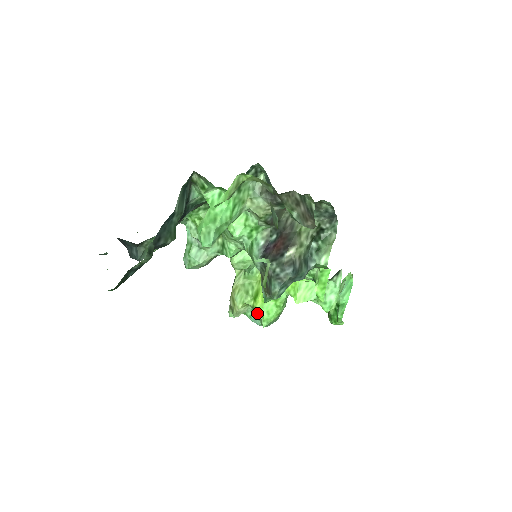
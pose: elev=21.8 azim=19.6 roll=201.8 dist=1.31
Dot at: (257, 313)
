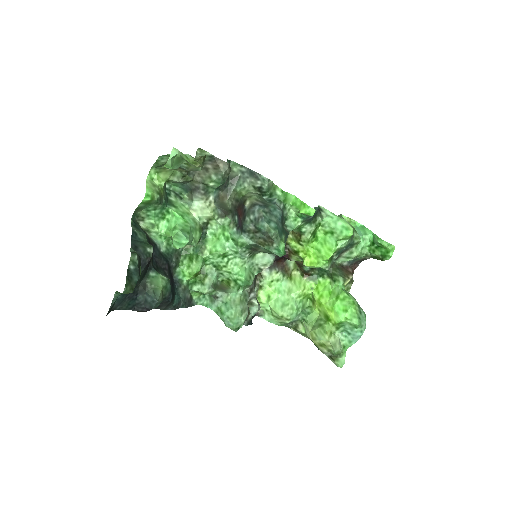
Dot at: (345, 328)
